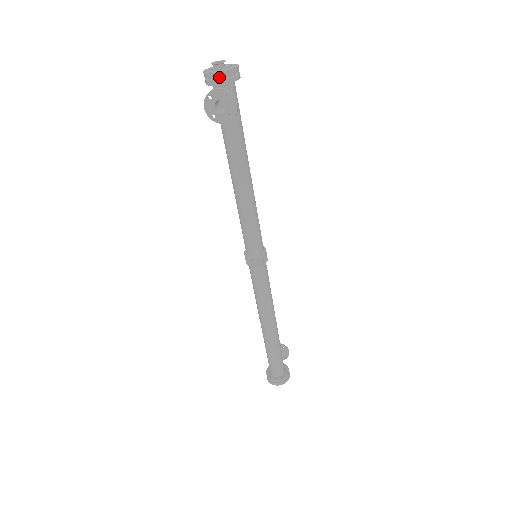
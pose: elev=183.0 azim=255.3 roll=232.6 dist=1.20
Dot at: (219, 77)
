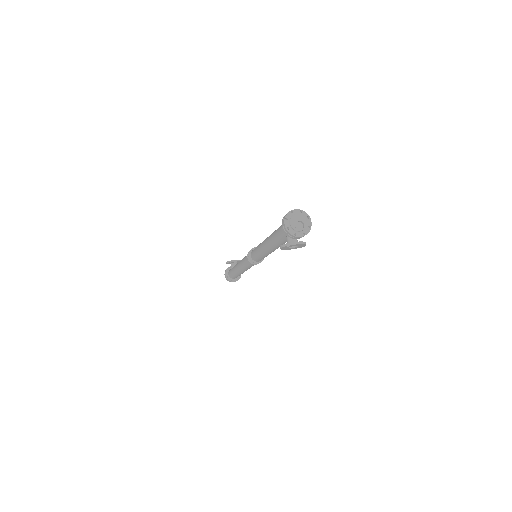
Dot at: (301, 237)
